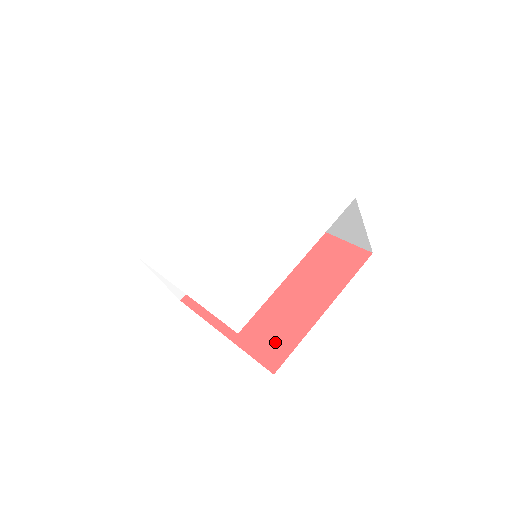
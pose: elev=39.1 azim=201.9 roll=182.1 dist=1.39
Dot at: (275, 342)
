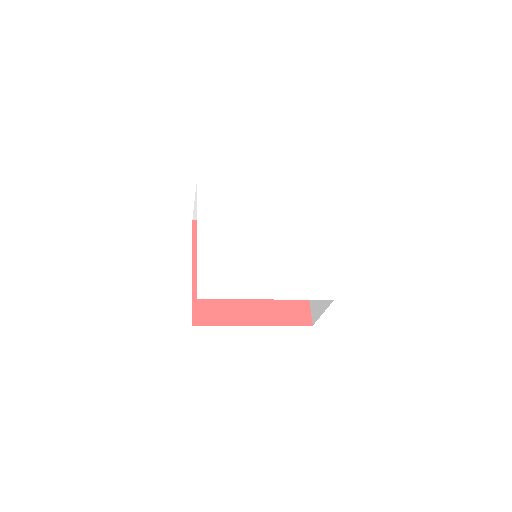
Dot at: (295, 307)
